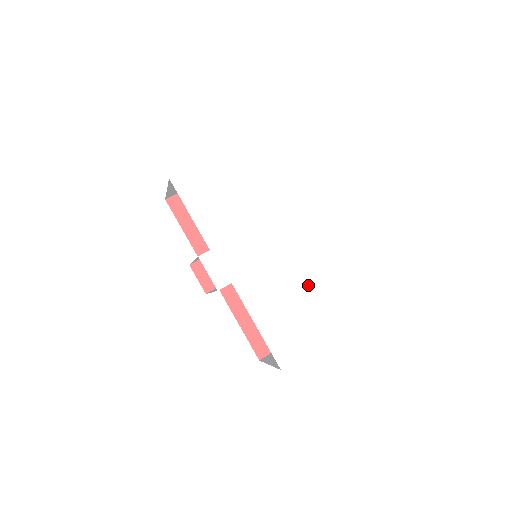
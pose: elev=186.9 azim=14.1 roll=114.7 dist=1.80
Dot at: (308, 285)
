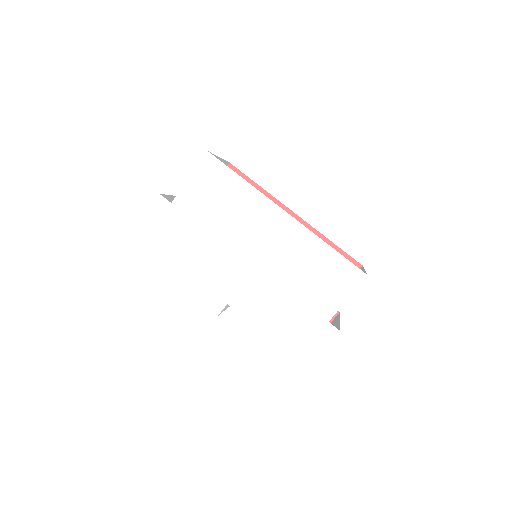
Dot at: (304, 276)
